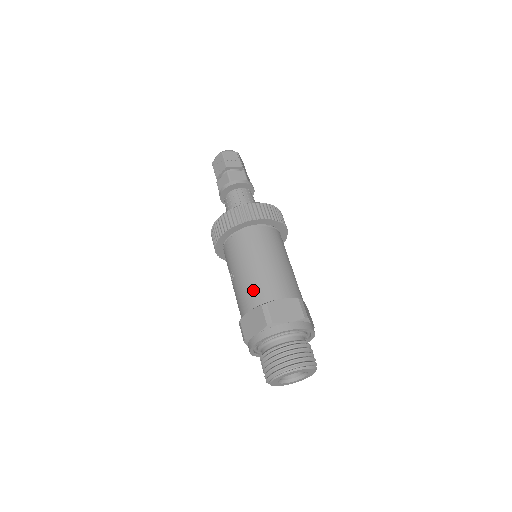
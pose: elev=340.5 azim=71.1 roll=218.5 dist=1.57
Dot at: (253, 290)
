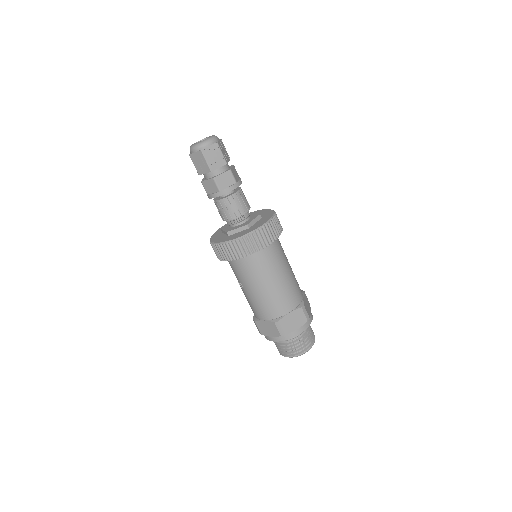
Dot at: (265, 308)
